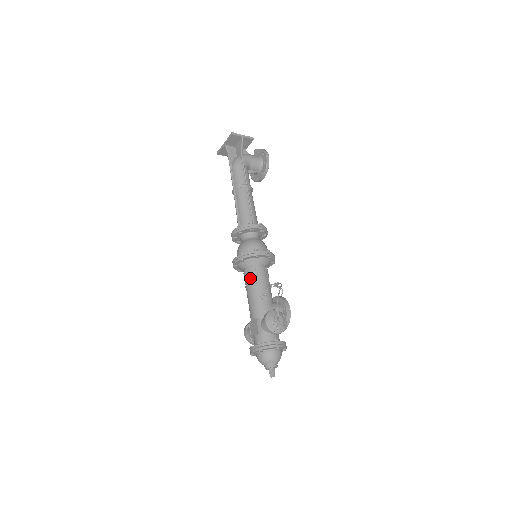
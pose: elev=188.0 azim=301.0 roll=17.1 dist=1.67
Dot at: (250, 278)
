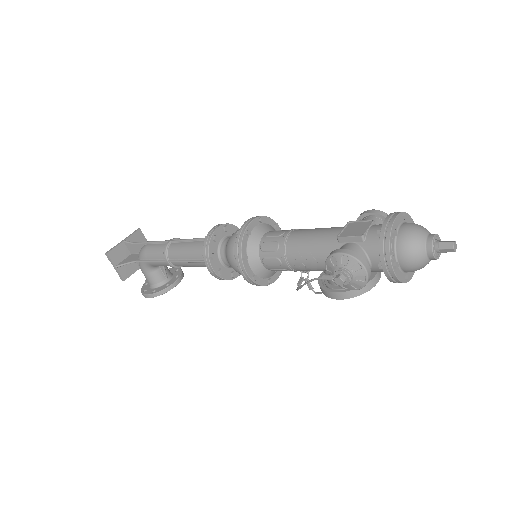
Dot at: (286, 230)
